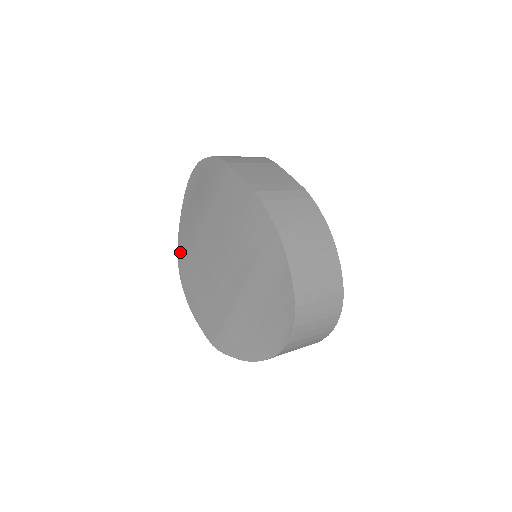
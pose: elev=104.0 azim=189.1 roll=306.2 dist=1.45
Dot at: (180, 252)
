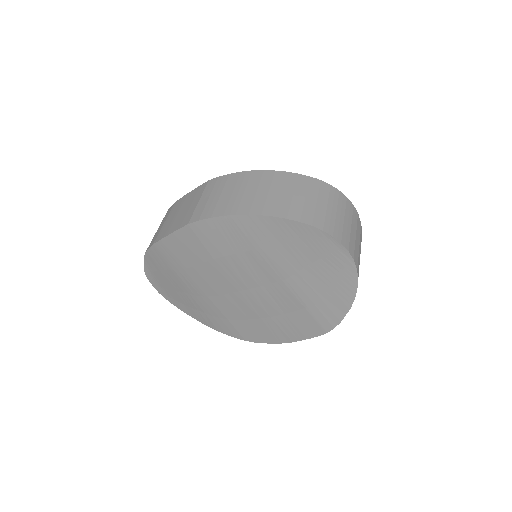
Dot at: (226, 332)
